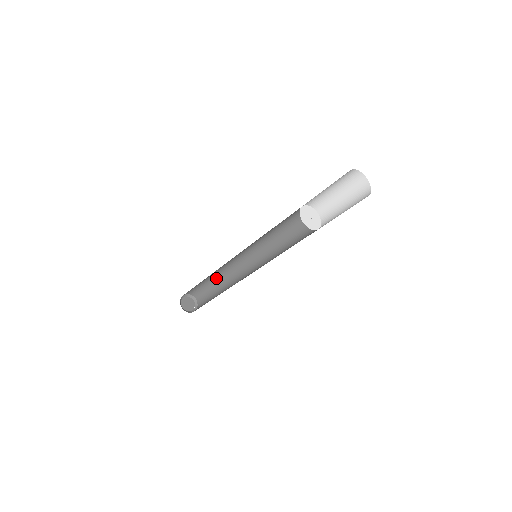
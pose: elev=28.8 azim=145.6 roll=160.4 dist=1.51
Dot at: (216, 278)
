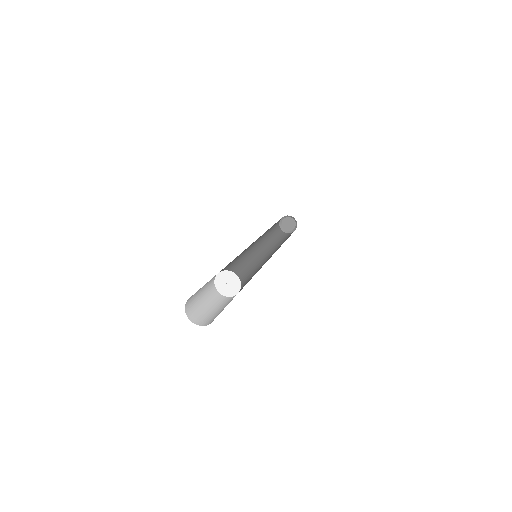
Dot at: occluded
